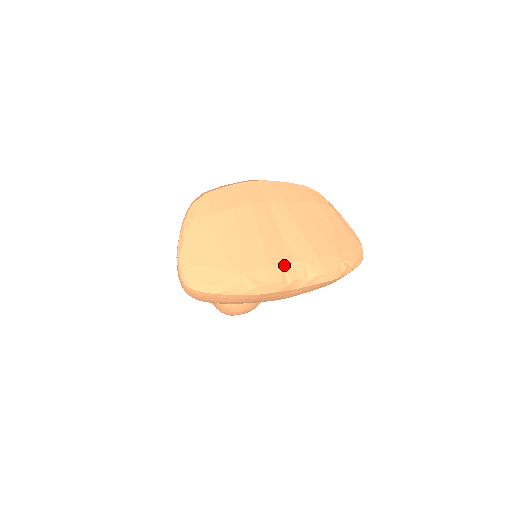
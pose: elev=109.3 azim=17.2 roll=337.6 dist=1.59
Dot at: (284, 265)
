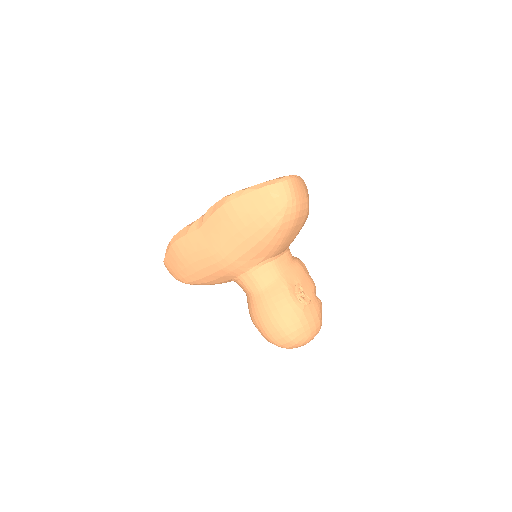
Dot at: occluded
